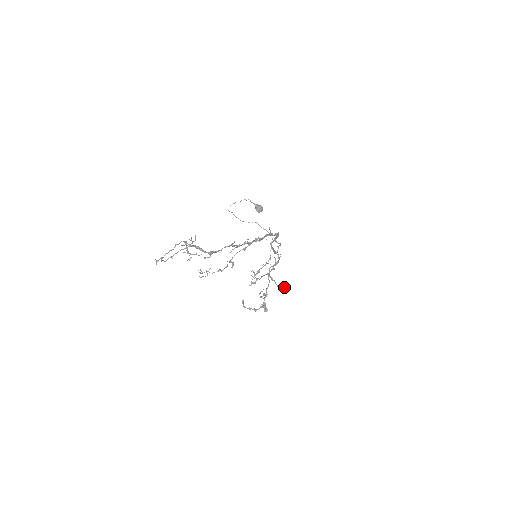
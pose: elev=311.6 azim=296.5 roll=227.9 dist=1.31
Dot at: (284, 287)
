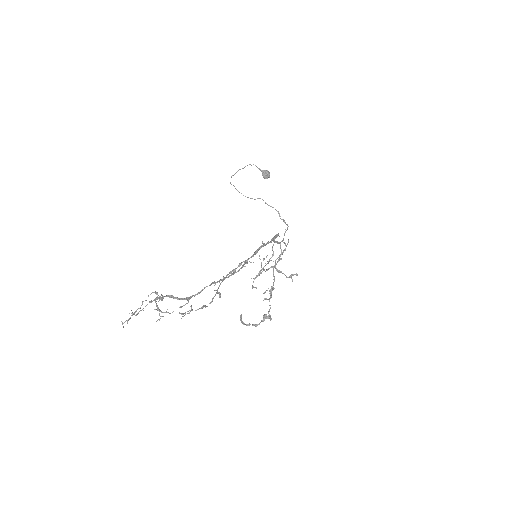
Dot at: (294, 274)
